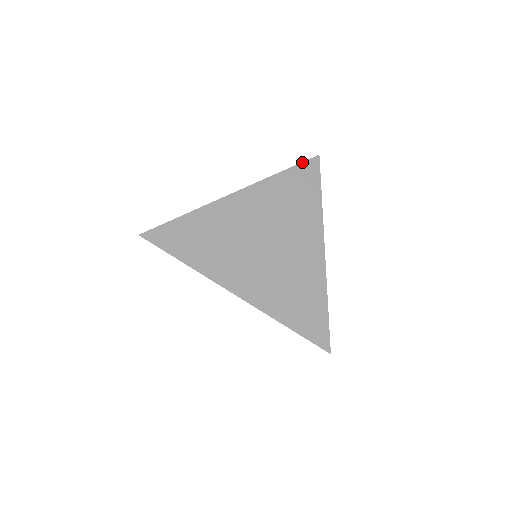
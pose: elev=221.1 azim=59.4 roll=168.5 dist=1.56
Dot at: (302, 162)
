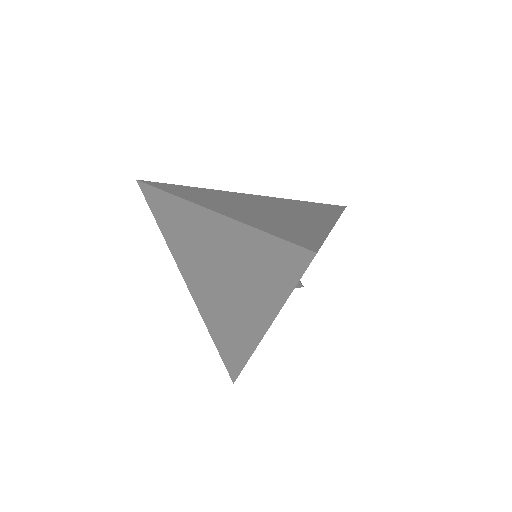
Dot at: (326, 204)
